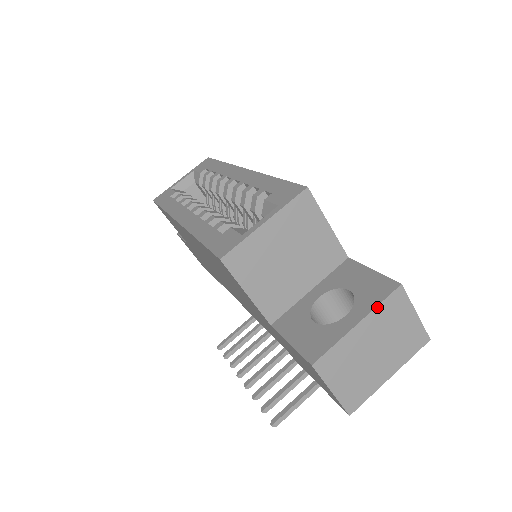
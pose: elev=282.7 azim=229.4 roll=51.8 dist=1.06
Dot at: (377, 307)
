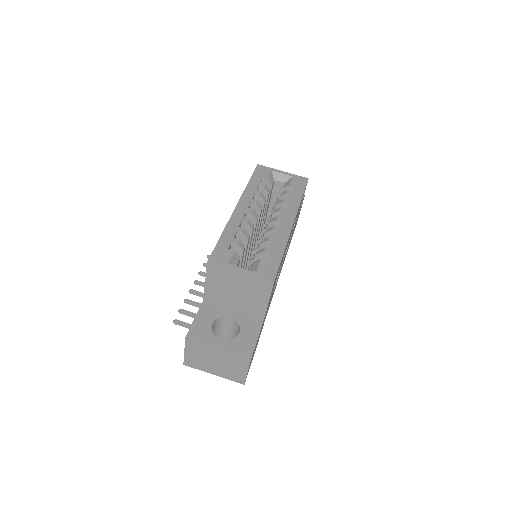
Dot at: (232, 353)
